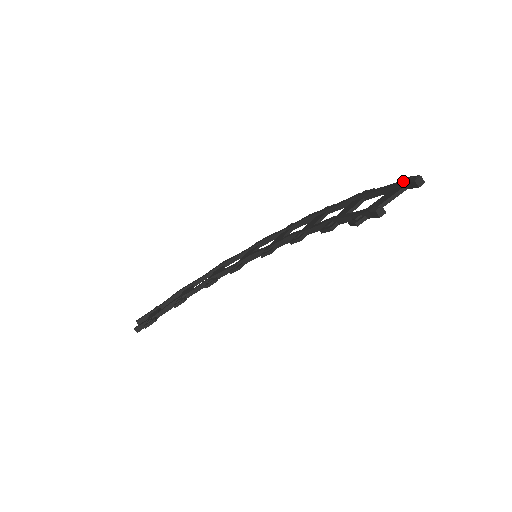
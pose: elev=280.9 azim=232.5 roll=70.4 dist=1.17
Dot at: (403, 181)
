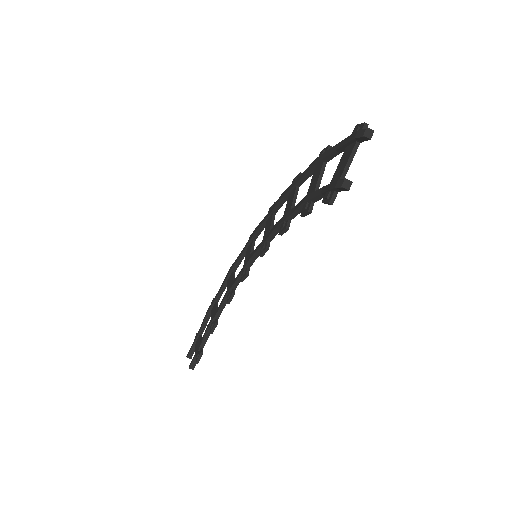
Dot at: (352, 137)
